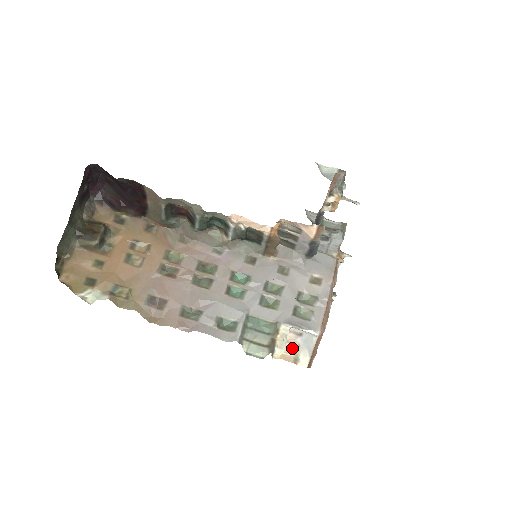
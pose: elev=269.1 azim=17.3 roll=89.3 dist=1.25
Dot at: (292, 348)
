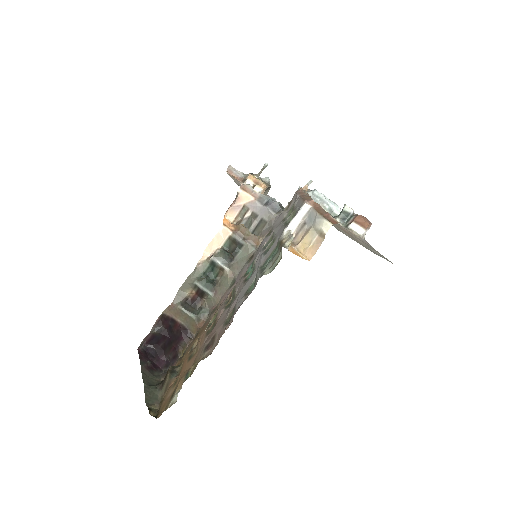
Dot at: (309, 235)
